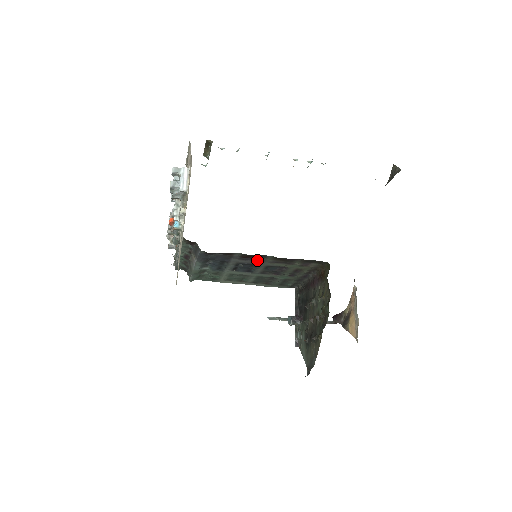
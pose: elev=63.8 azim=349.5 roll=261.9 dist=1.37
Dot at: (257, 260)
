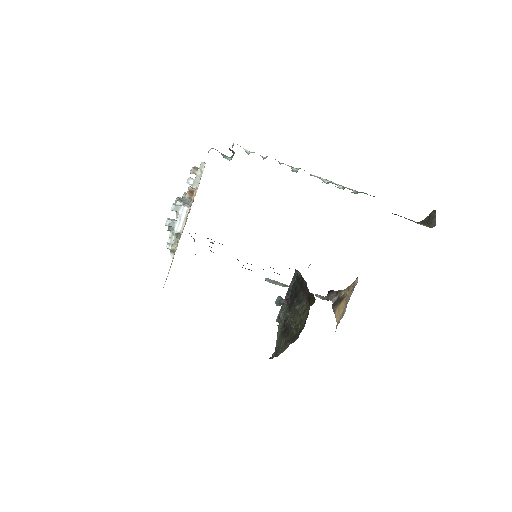
Dot at: (251, 270)
